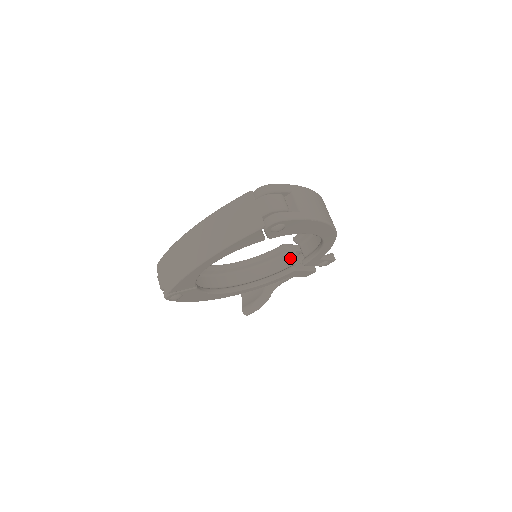
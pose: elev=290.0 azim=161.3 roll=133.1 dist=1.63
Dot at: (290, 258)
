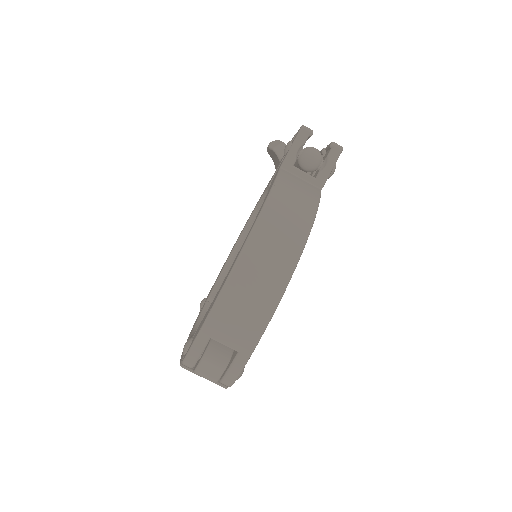
Dot at: occluded
